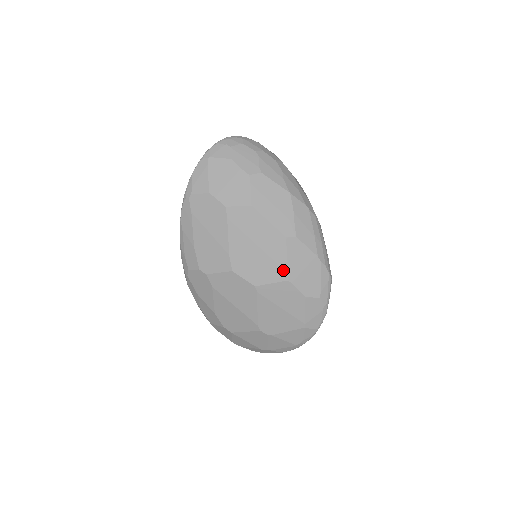
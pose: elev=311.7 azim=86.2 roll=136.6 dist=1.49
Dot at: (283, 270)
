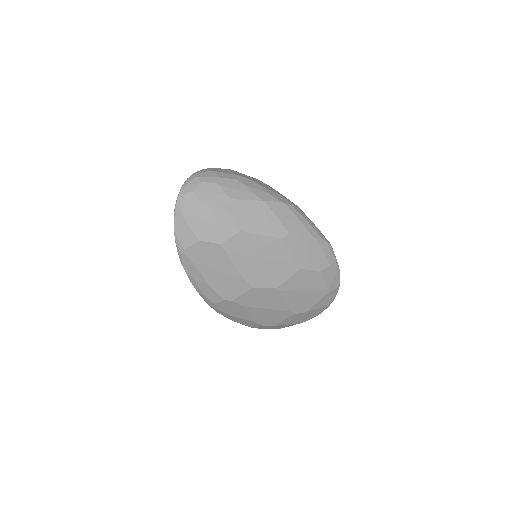
Dot at: (292, 264)
